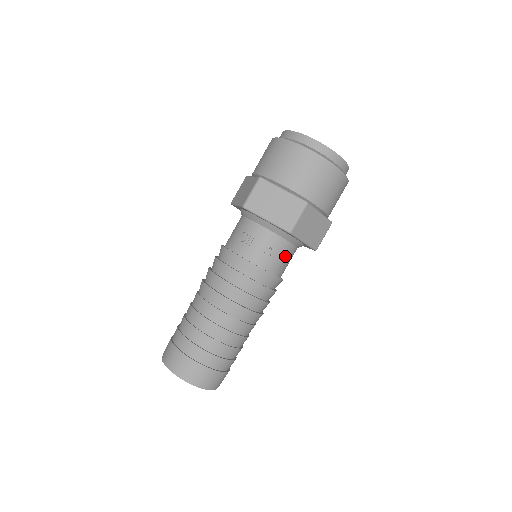
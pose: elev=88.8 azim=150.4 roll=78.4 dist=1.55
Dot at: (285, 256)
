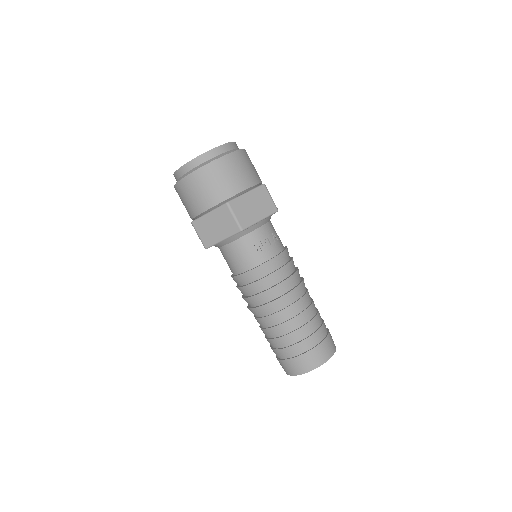
Dot at: occluded
